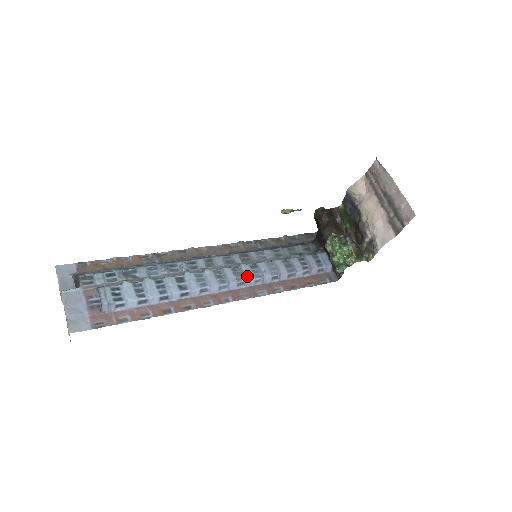
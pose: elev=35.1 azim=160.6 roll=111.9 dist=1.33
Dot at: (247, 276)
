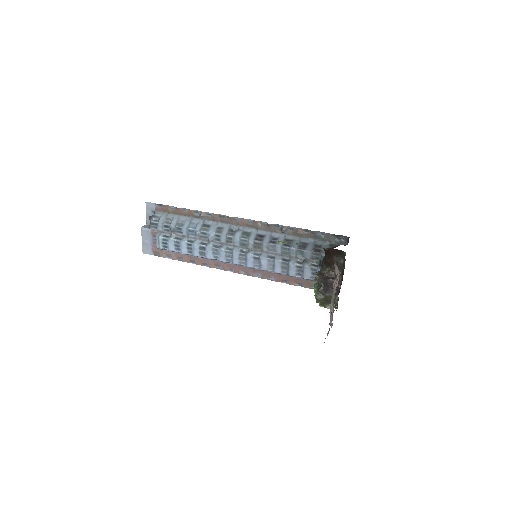
Dot at: (248, 263)
